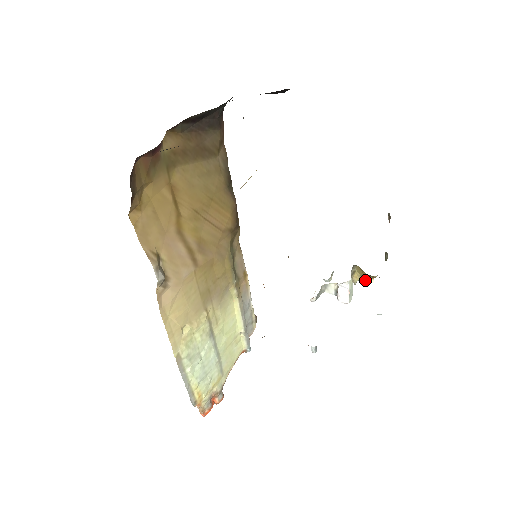
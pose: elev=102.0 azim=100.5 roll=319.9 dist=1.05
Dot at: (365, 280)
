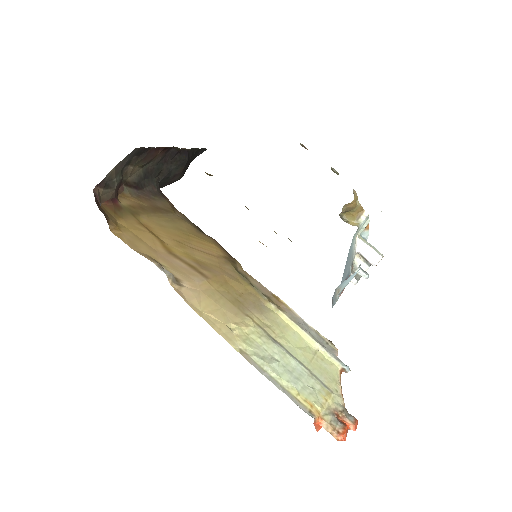
Dot at: (362, 220)
